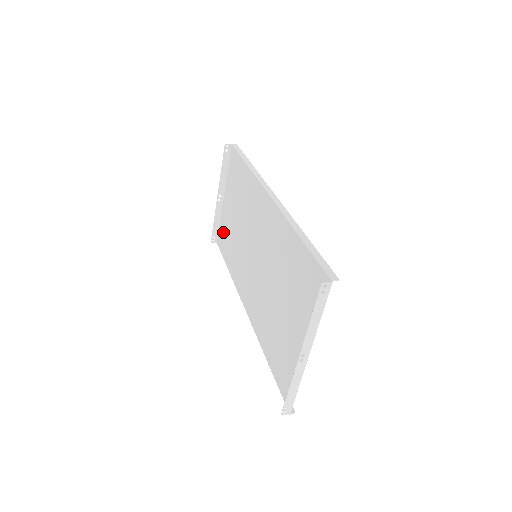
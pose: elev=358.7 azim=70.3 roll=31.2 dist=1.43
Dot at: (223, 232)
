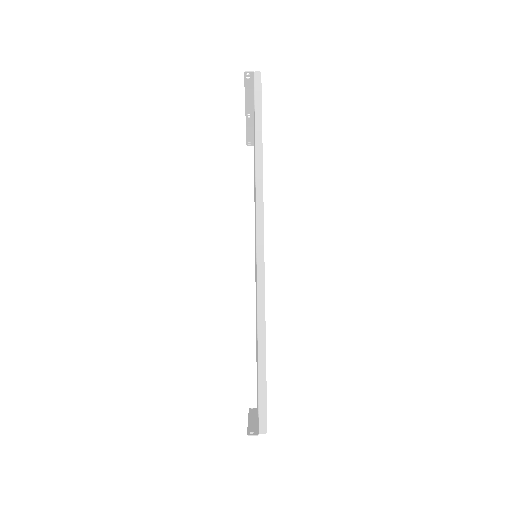
Dot at: occluded
